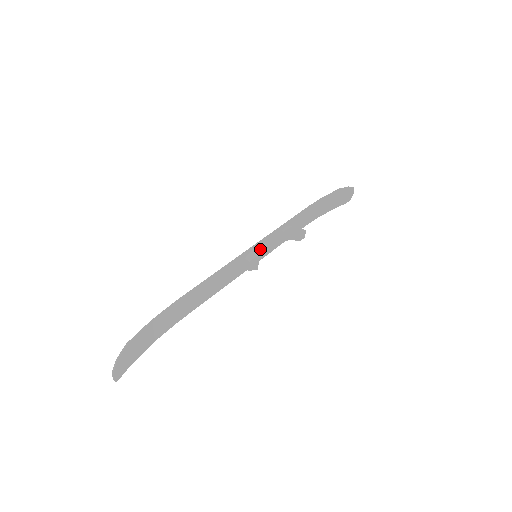
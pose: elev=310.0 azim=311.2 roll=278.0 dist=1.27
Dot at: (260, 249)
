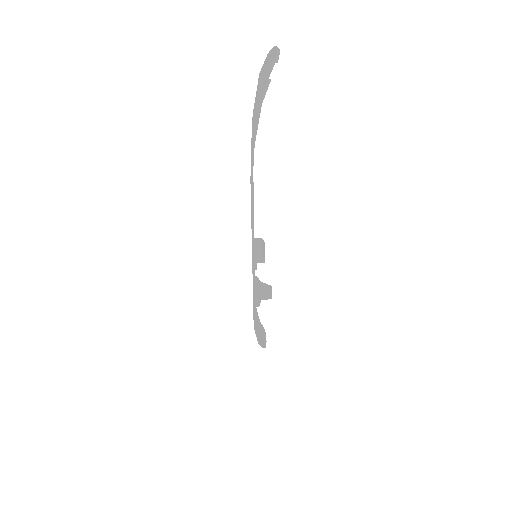
Dot at: occluded
